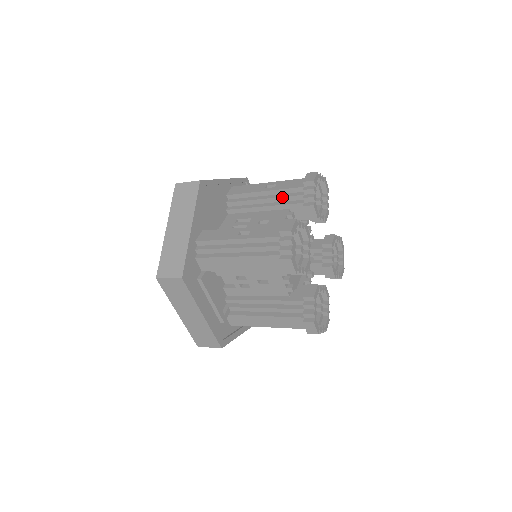
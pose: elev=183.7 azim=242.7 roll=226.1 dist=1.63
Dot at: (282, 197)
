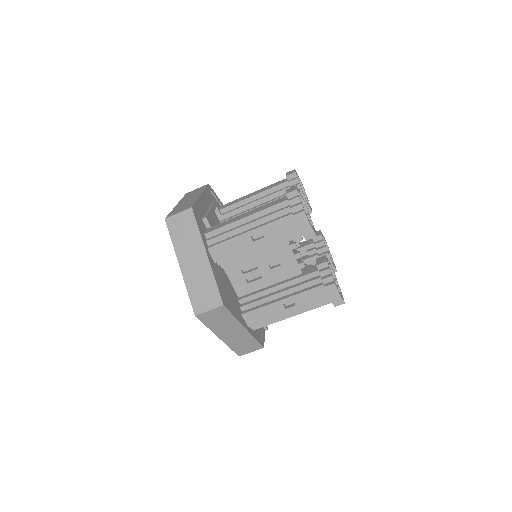
Dot at: occluded
